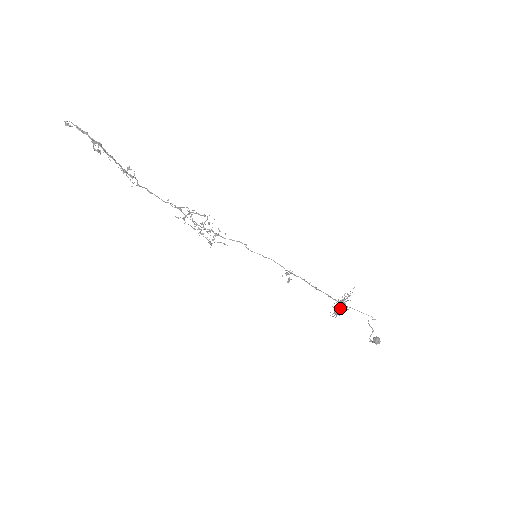
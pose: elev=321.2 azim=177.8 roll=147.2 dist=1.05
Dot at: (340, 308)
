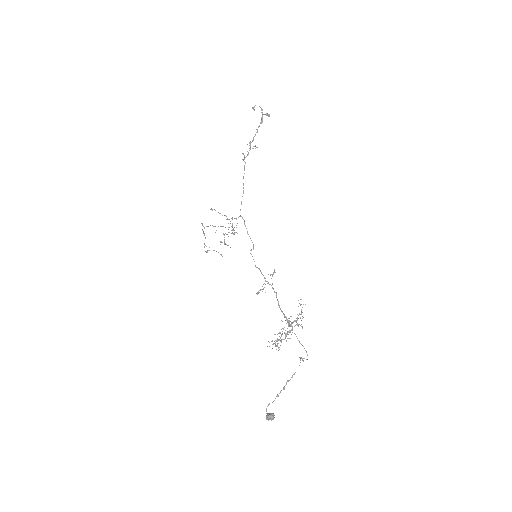
Dot at: occluded
